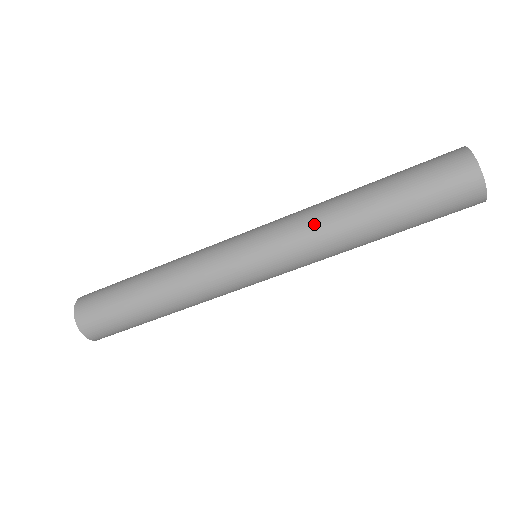
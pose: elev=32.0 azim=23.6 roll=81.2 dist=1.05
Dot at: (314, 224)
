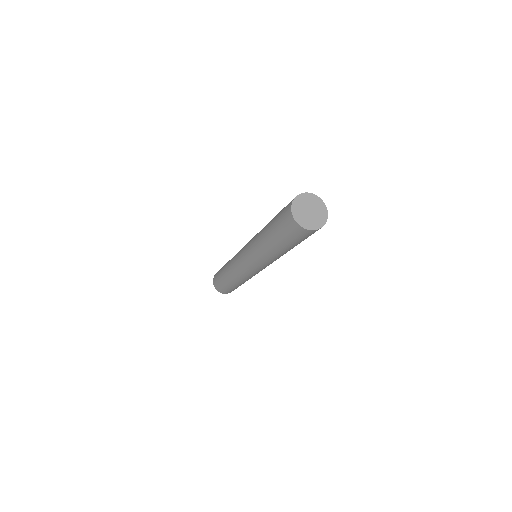
Dot at: (254, 242)
